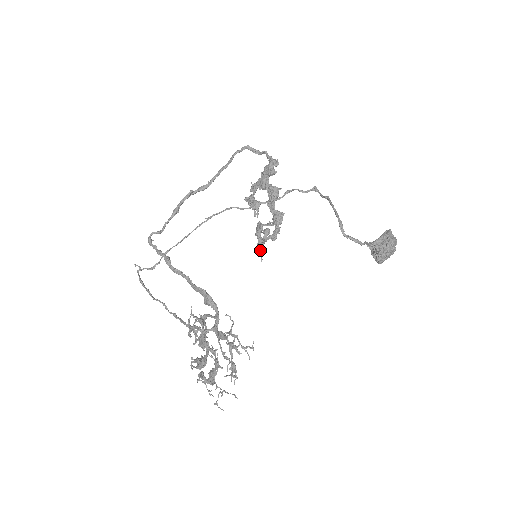
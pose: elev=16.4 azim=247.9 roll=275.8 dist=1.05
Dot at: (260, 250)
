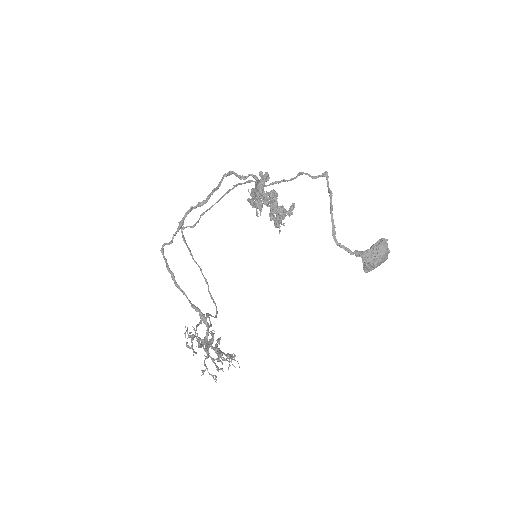
Dot at: (276, 226)
